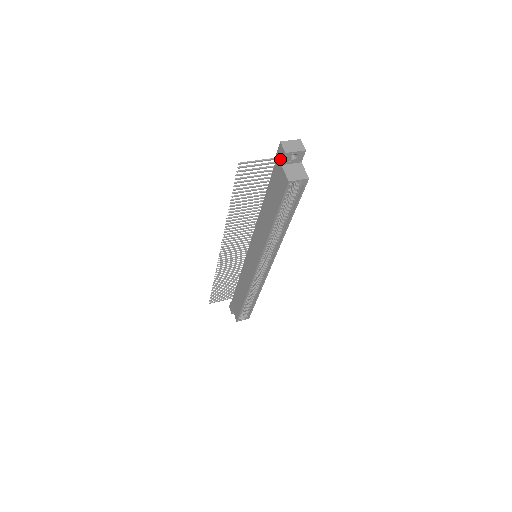
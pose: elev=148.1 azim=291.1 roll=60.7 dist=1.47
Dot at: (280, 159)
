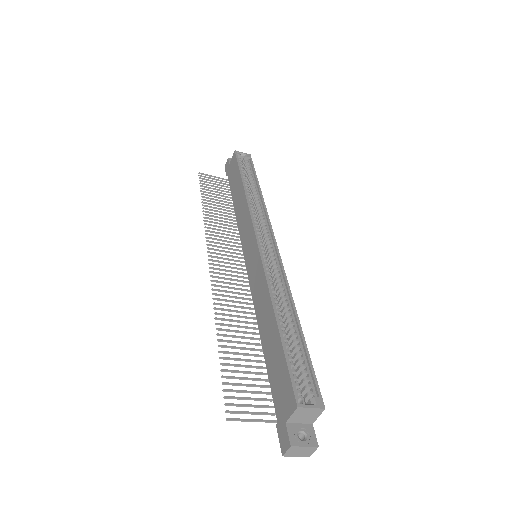
Dot at: (228, 166)
